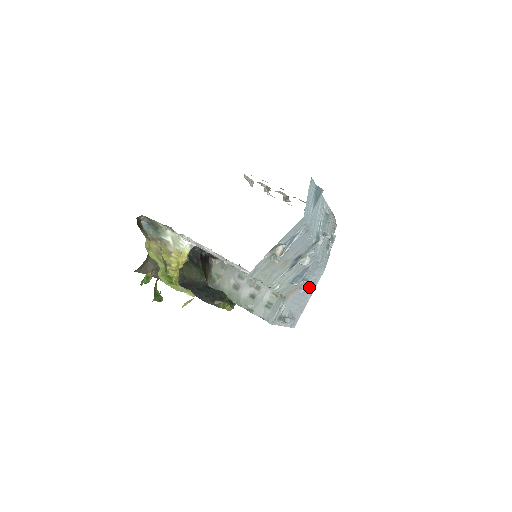
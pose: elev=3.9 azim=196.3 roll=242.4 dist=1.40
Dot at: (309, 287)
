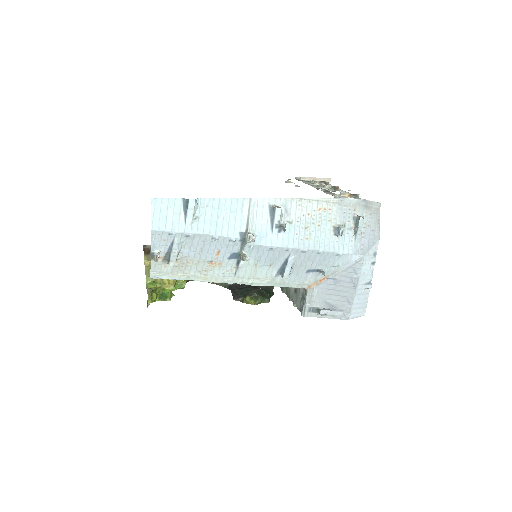
Dot at: (346, 276)
